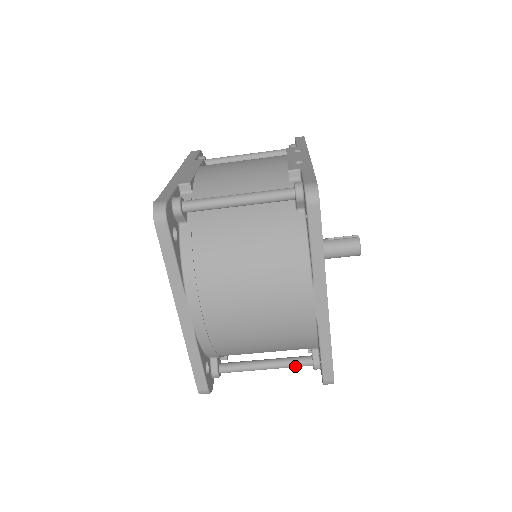
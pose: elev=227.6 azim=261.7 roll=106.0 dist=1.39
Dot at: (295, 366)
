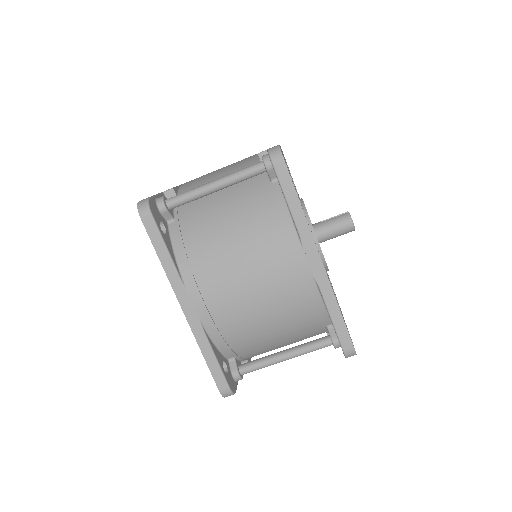
Dot at: (315, 349)
